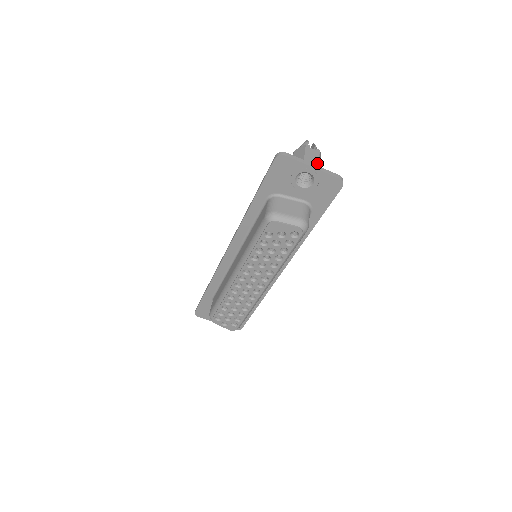
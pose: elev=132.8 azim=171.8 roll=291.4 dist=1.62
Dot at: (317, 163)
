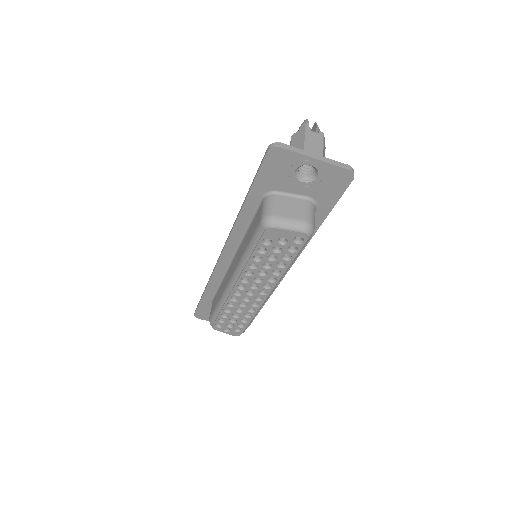
Dot at: (320, 151)
